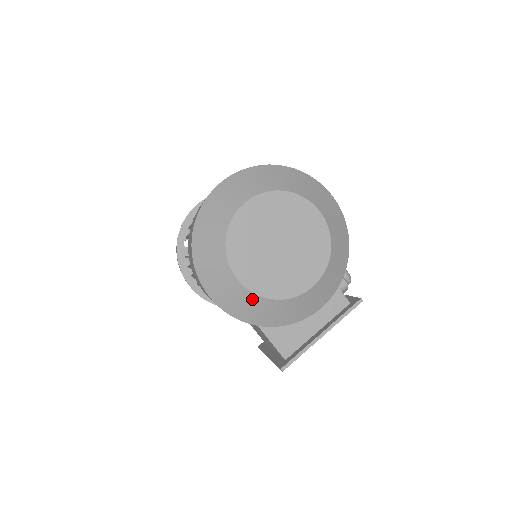
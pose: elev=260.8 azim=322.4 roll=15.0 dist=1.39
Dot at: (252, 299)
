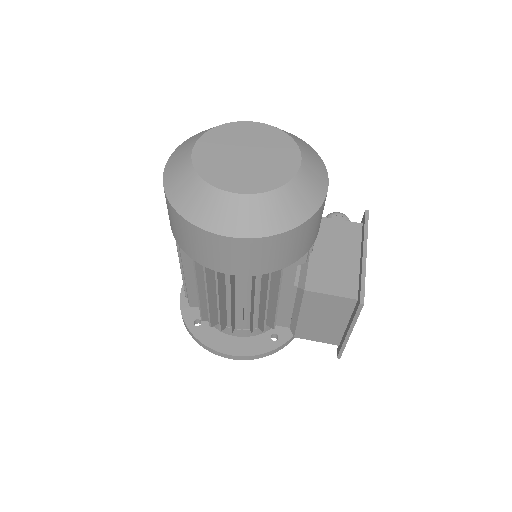
Dot at: (261, 201)
